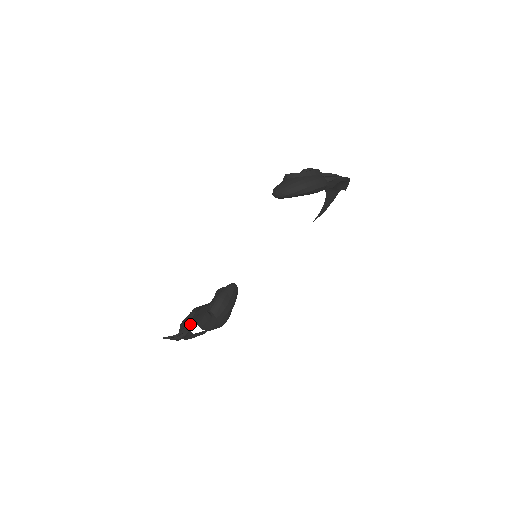
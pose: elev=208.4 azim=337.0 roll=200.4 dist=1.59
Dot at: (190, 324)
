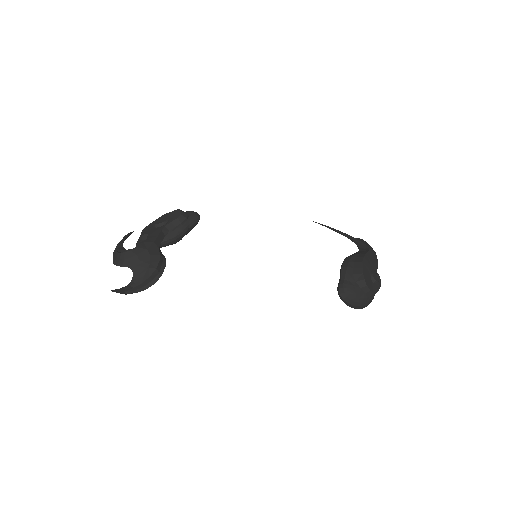
Dot at: occluded
